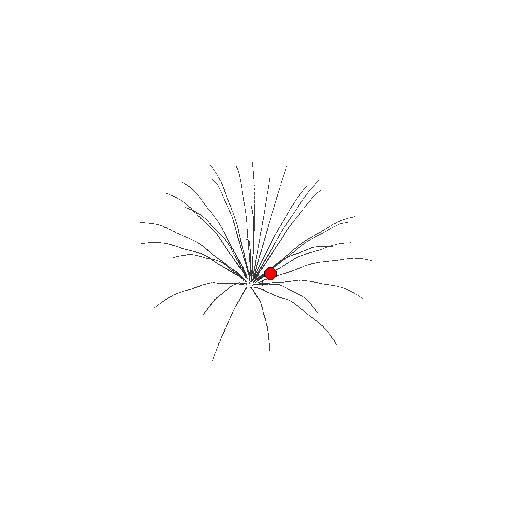
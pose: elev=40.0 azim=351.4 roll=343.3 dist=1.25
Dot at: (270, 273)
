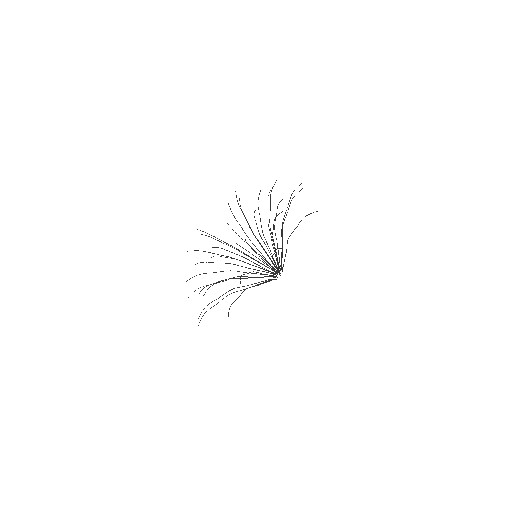
Dot at: (270, 267)
